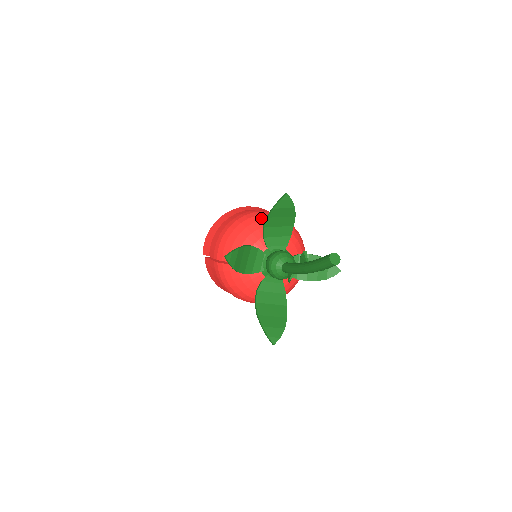
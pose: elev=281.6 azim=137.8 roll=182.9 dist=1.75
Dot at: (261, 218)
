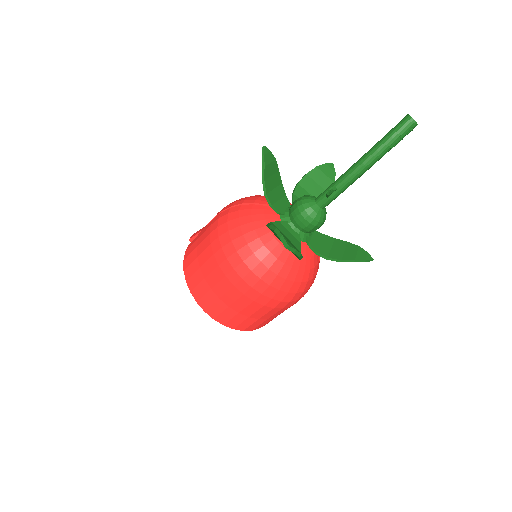
Dot at: occluded
